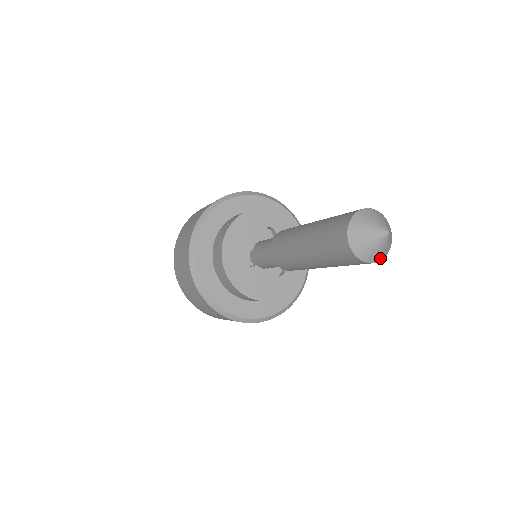
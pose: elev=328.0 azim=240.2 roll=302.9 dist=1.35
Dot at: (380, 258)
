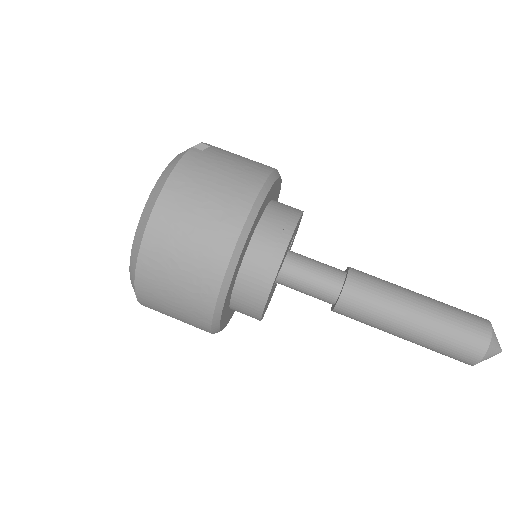
Dot at: occluded
